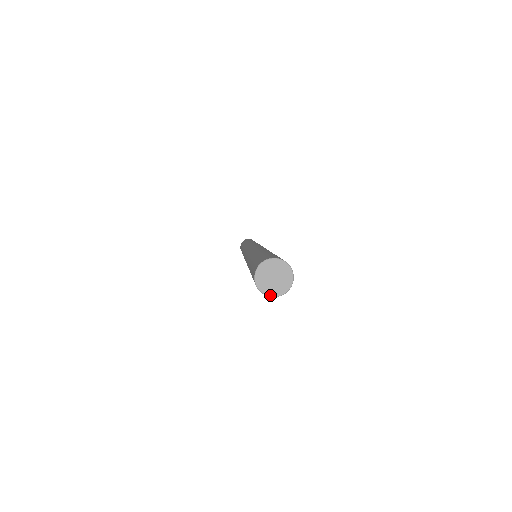
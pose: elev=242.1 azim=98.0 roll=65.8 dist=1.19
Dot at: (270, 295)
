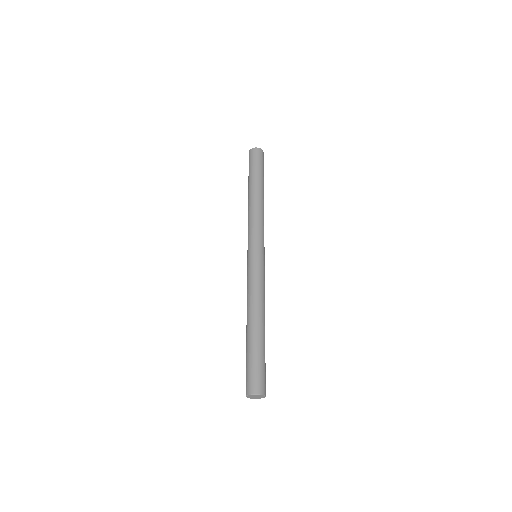
Dot at: occluded
